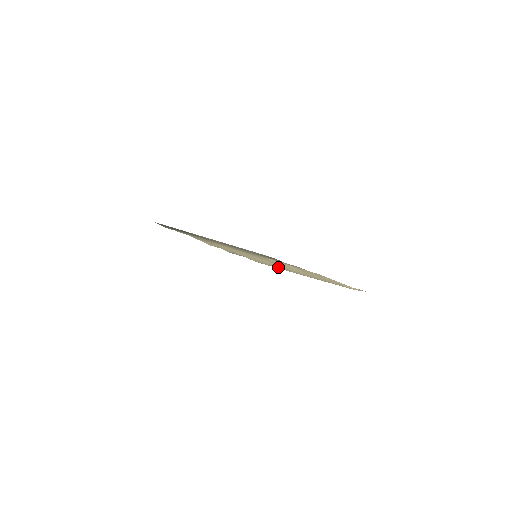
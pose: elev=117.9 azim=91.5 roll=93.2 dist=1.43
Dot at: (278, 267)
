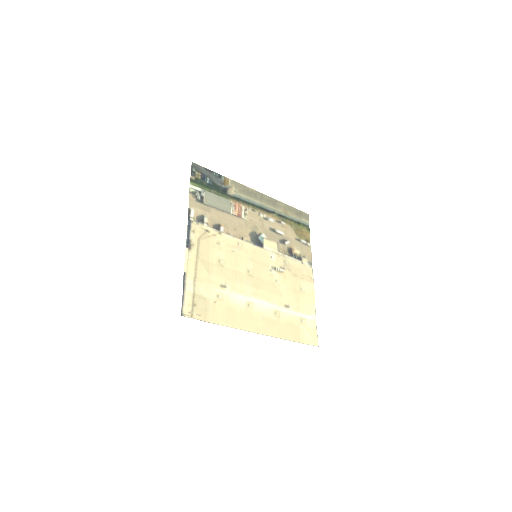
Dot at: (234, 318)
